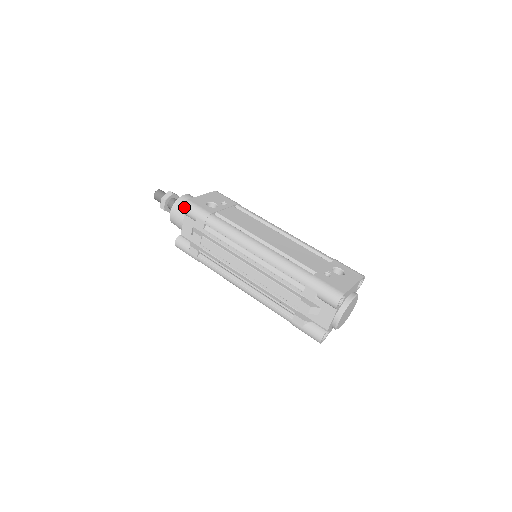
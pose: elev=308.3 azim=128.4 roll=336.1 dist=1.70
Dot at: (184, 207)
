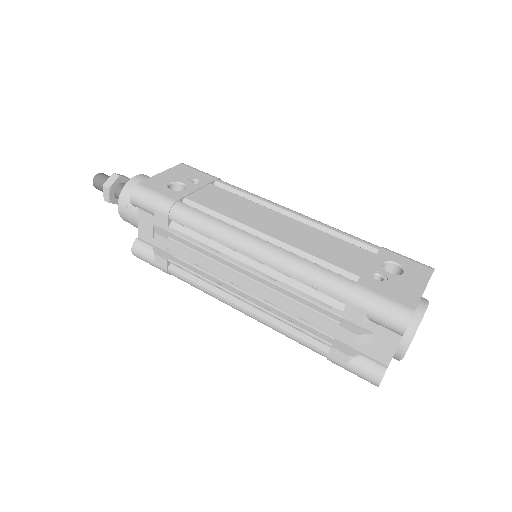
Dot at: (133, 196)
